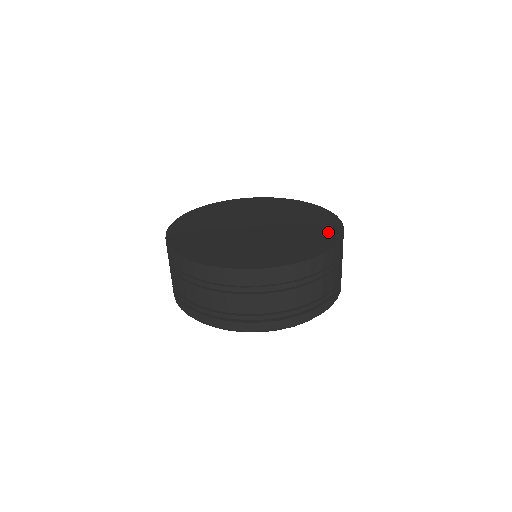
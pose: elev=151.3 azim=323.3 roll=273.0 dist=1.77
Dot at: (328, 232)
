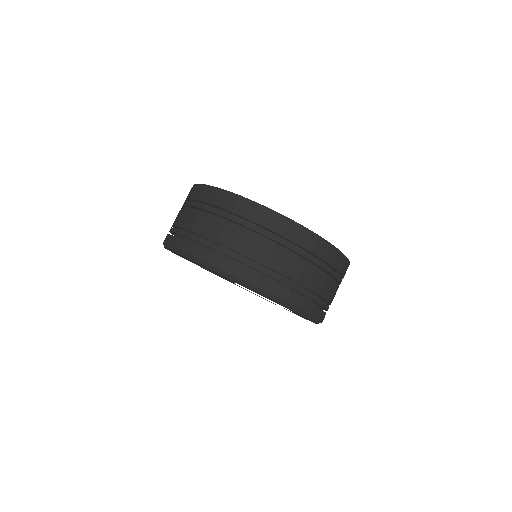
Dot at: occluded
